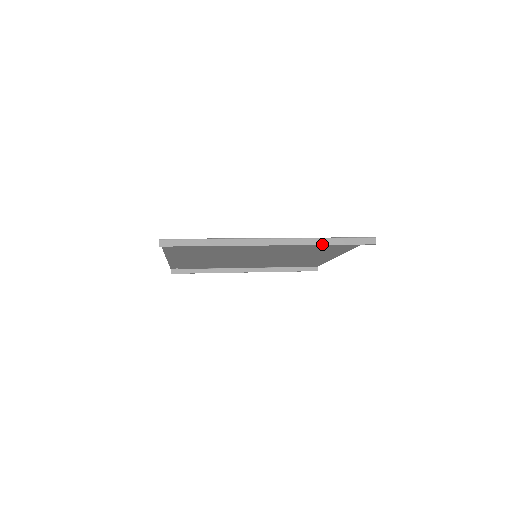
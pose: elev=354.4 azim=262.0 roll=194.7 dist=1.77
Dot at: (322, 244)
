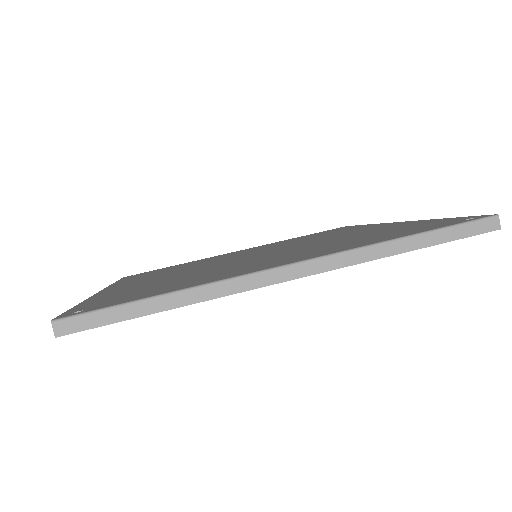
Dot at: (396, 253)
